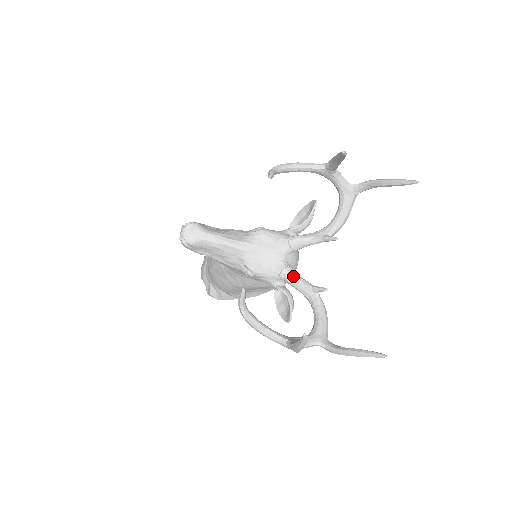
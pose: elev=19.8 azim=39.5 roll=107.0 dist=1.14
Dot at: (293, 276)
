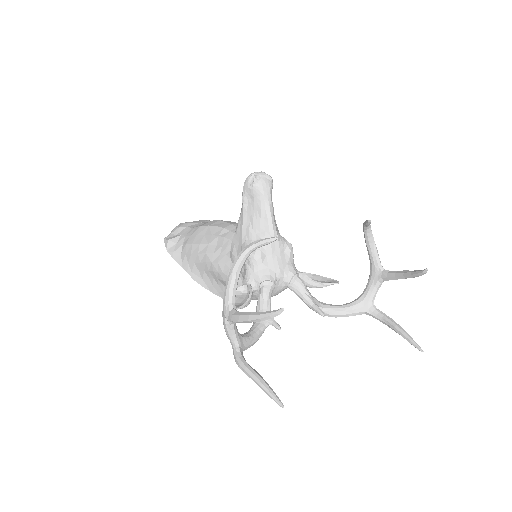
Dot at: (270, 294)
